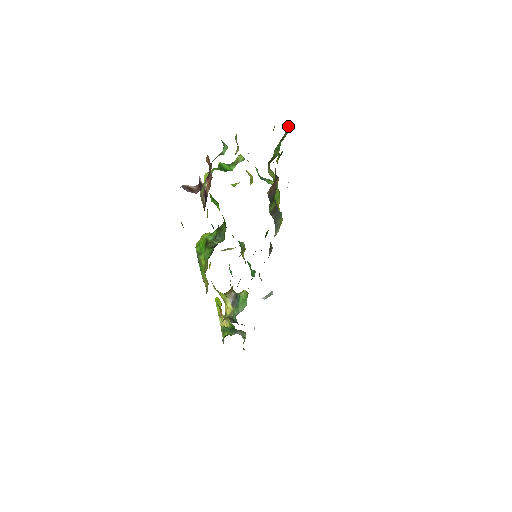
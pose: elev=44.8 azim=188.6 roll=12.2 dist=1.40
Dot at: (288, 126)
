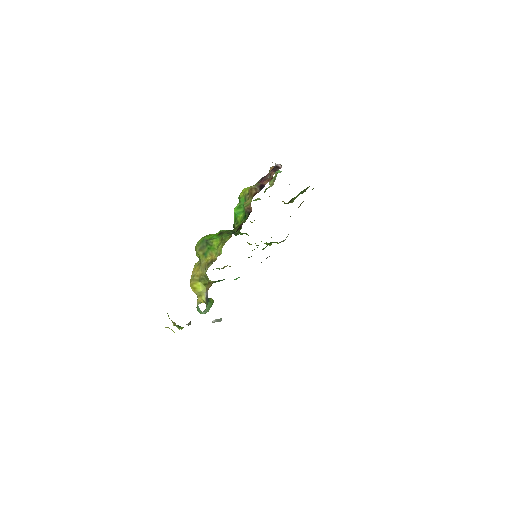
Dot at: (307, 188)
